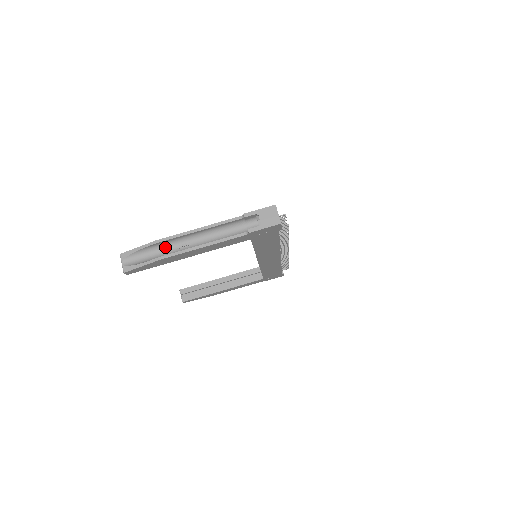
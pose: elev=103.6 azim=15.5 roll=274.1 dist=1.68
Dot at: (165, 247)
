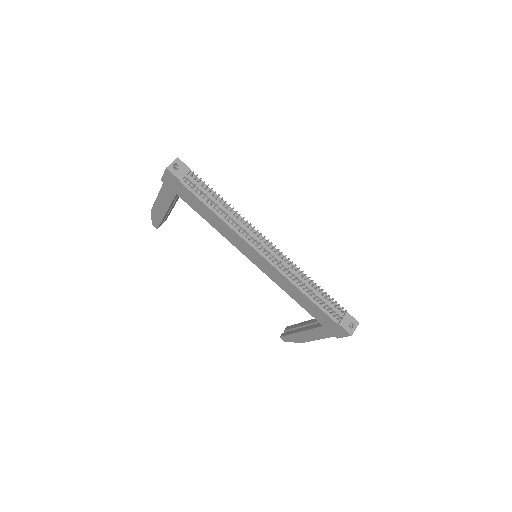
Dot at: occluded
